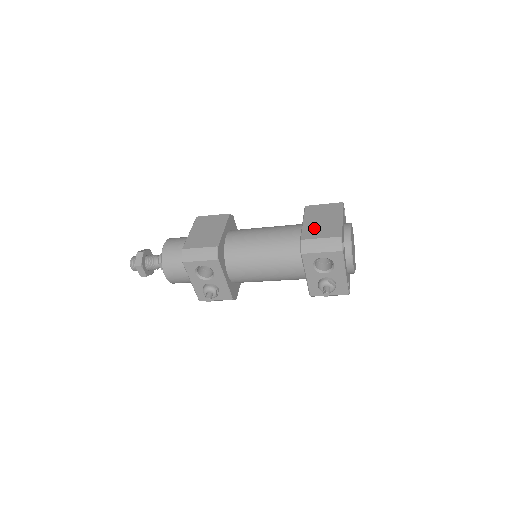
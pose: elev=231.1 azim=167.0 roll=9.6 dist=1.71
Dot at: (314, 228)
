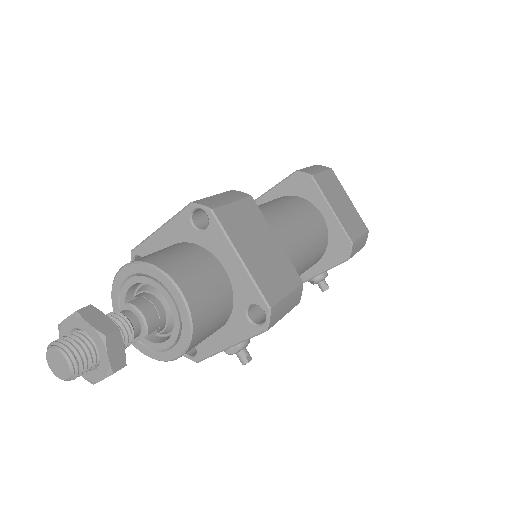
Dot at: (347, 220)
